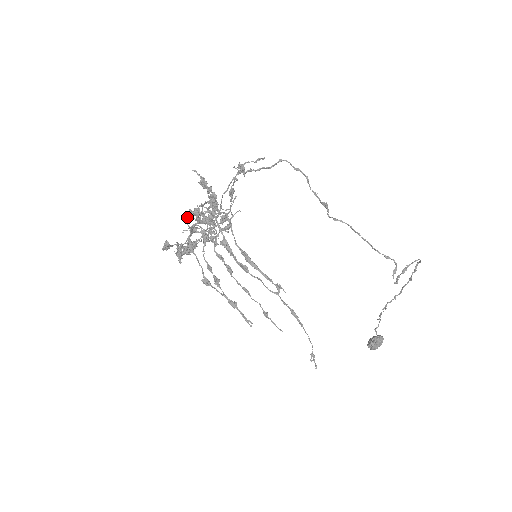
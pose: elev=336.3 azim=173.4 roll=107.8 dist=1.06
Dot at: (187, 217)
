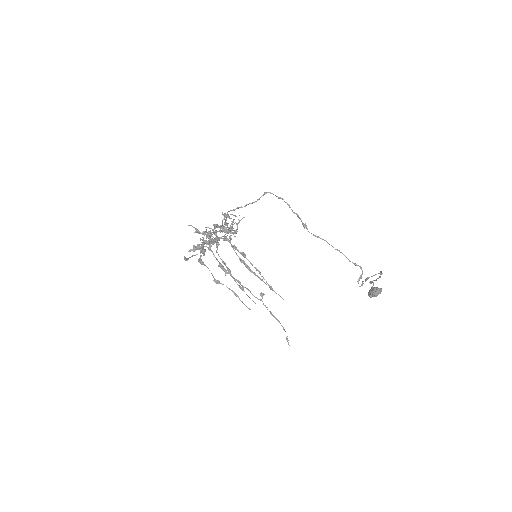
Dot at: occluded
